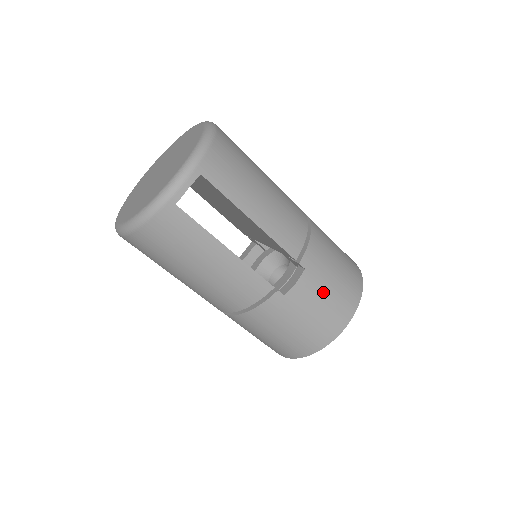
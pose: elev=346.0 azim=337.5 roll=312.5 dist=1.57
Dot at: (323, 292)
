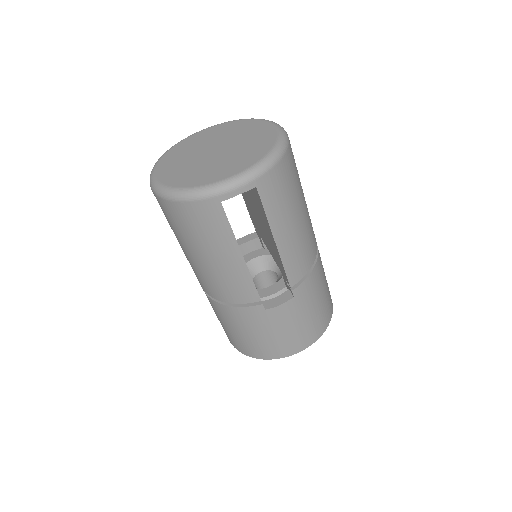
Dot at: (297, 320)
